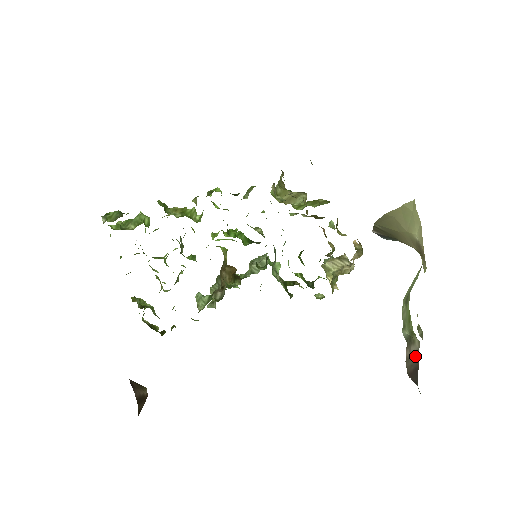
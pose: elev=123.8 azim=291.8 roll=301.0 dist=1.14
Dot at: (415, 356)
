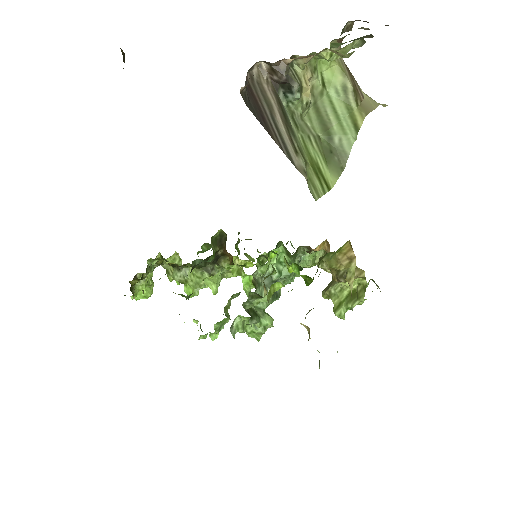
Dot at: (280, 137)
